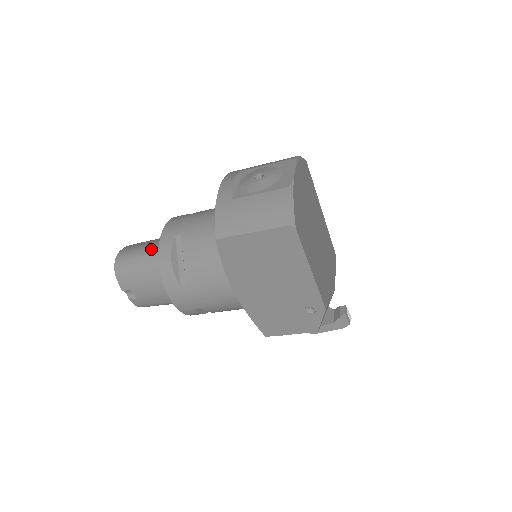
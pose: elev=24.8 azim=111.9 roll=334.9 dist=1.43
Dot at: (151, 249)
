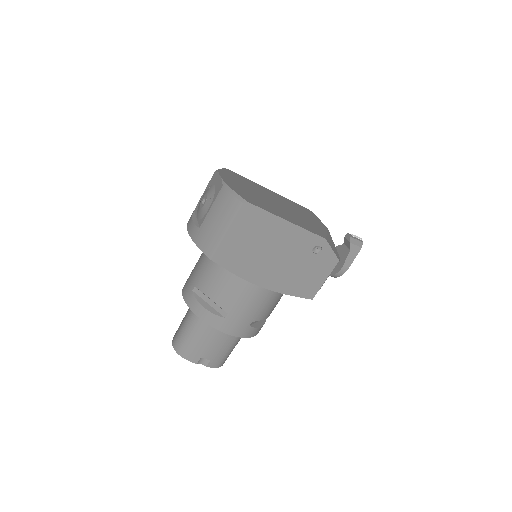
Dot at: (188, 317)
